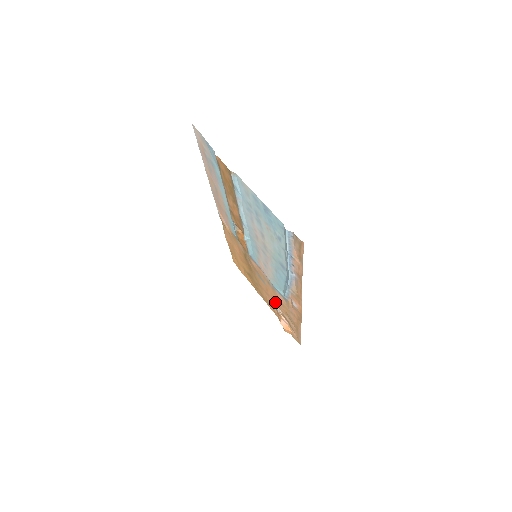
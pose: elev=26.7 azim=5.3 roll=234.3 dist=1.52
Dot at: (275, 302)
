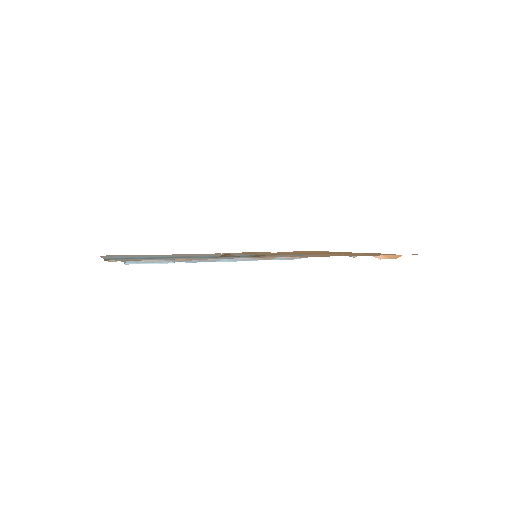
Dot at: occluded
